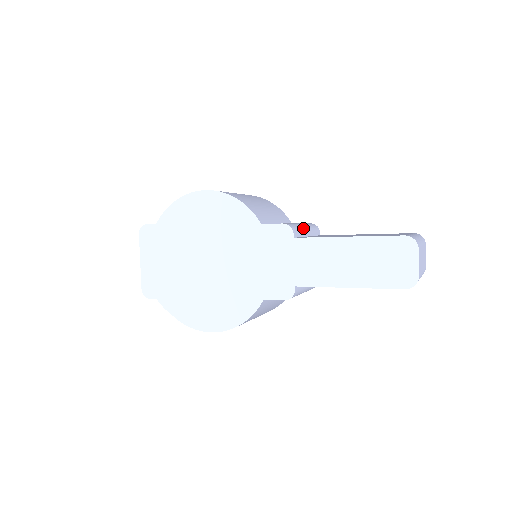
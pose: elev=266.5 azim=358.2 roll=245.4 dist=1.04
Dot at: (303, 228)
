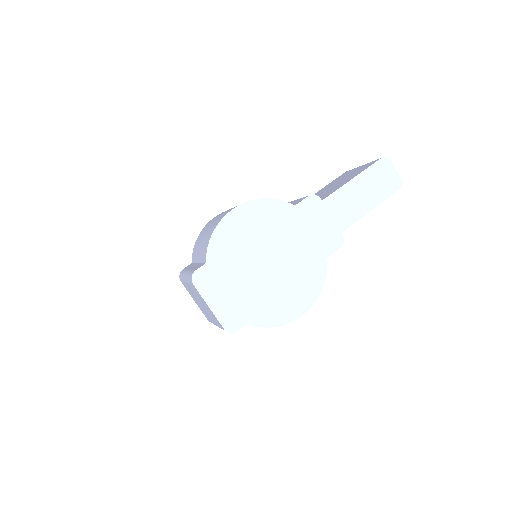
Dot at: occluded
